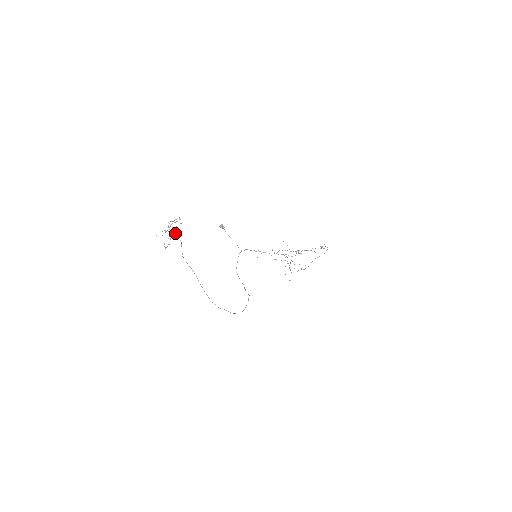
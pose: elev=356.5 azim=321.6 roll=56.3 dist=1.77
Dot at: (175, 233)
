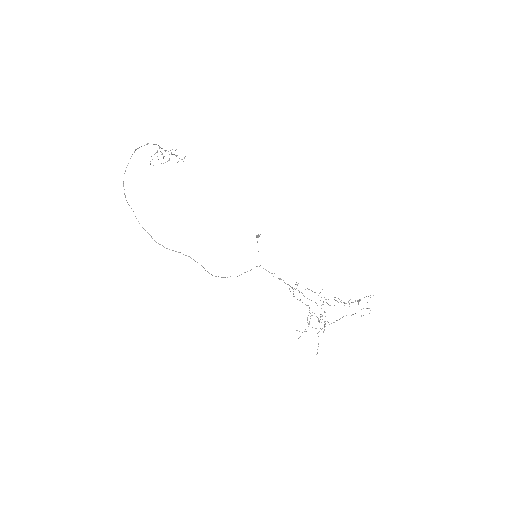
Dot at: (158, 145)
